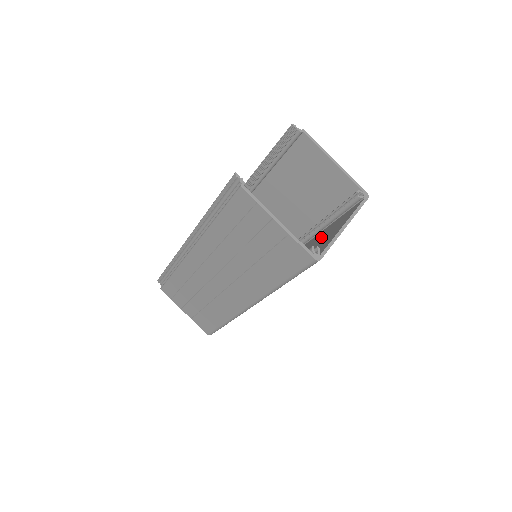
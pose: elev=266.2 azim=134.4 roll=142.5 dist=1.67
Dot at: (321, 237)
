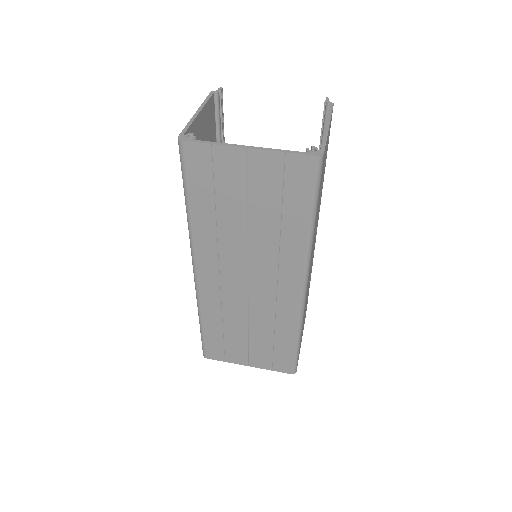
Dot at: (270, 208)
